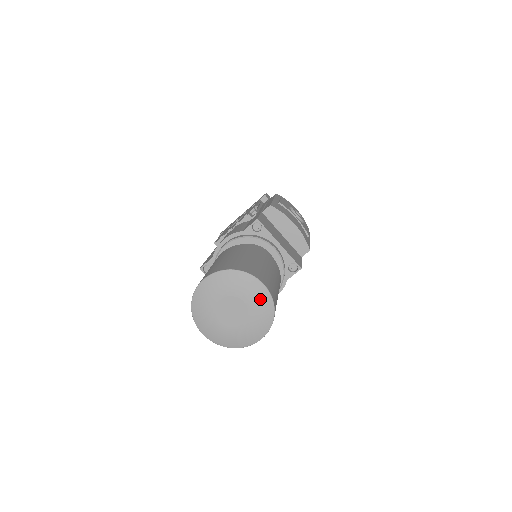
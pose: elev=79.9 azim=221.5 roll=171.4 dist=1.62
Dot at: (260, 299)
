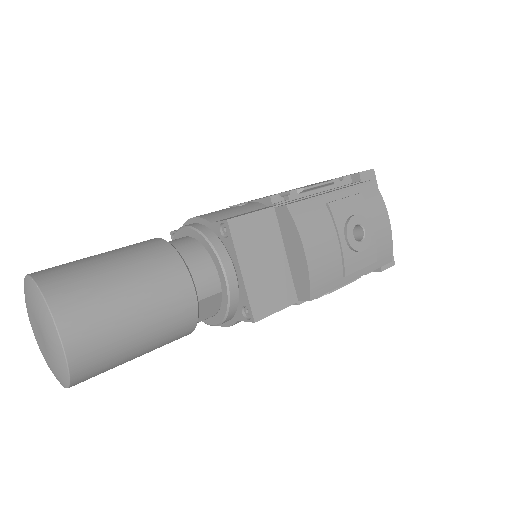
Dot at: (55, 350)
